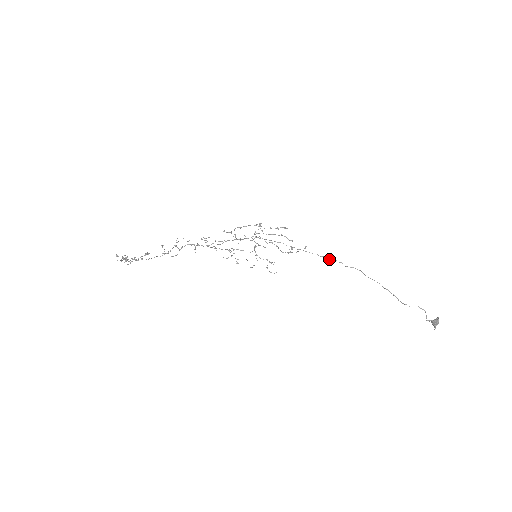
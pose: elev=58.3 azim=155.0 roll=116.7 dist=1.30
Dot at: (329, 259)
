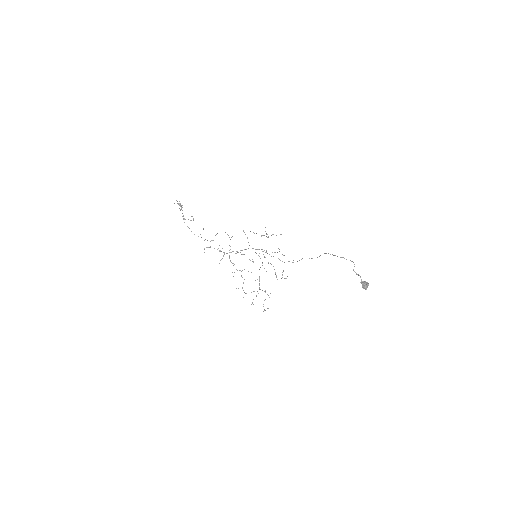
Dot at: occluded
